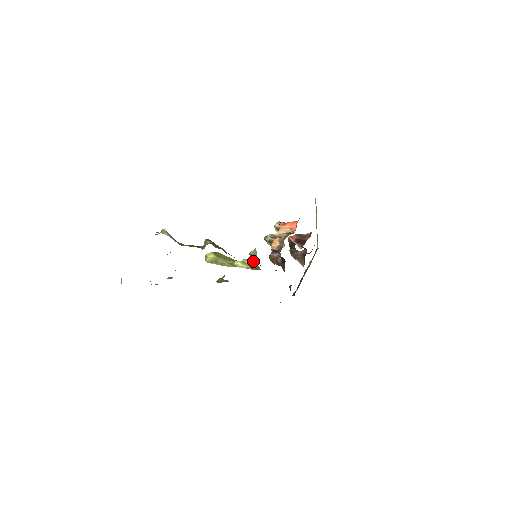
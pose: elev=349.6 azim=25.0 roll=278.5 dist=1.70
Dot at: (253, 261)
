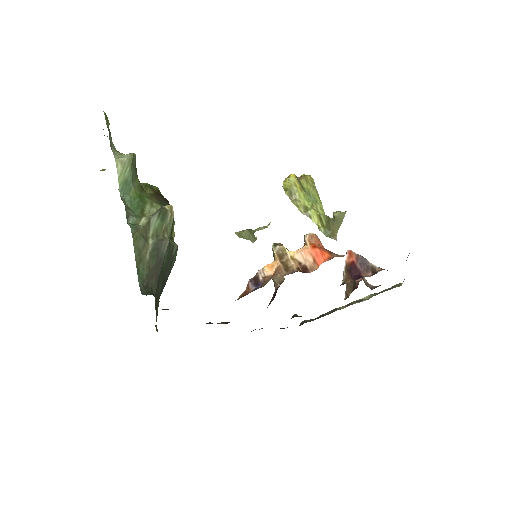
Dot at: (332, 225)
